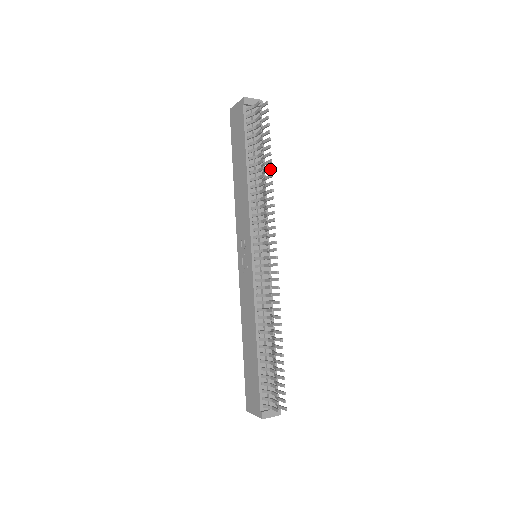
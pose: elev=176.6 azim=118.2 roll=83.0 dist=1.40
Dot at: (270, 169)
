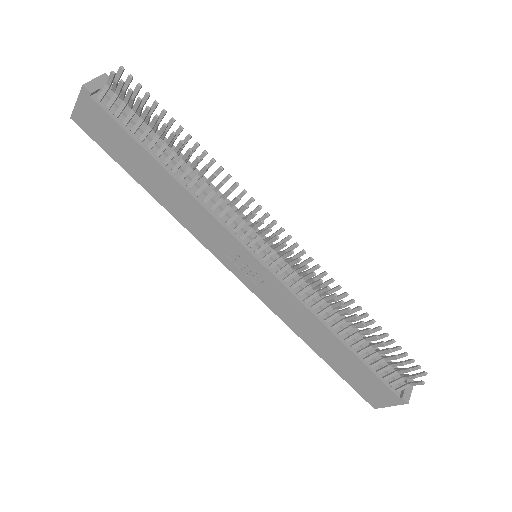
Dot at: (197, 146)
